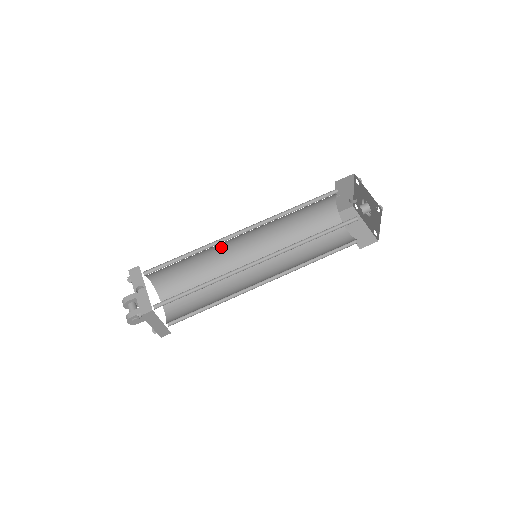
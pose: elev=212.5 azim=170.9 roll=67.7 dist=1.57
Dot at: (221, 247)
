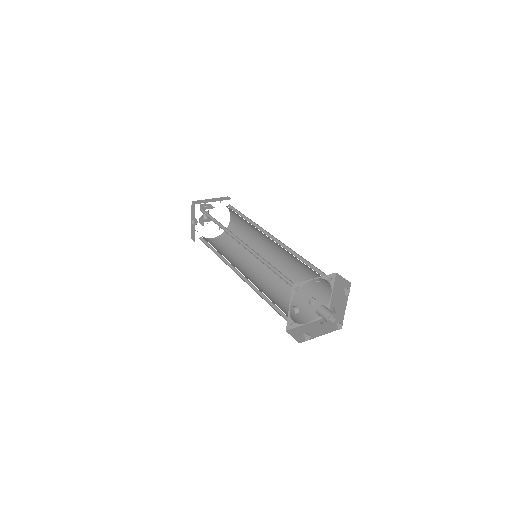
Dot at: occluded
